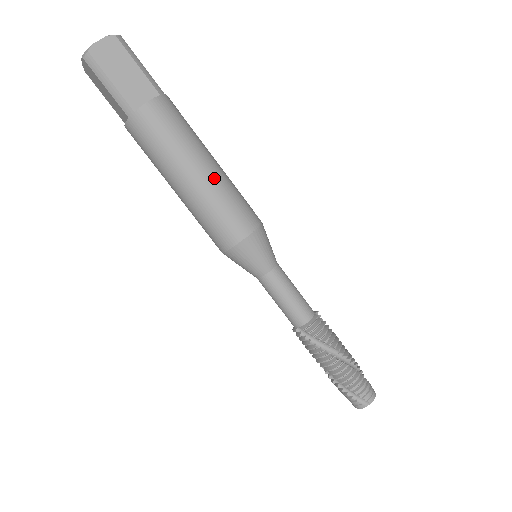
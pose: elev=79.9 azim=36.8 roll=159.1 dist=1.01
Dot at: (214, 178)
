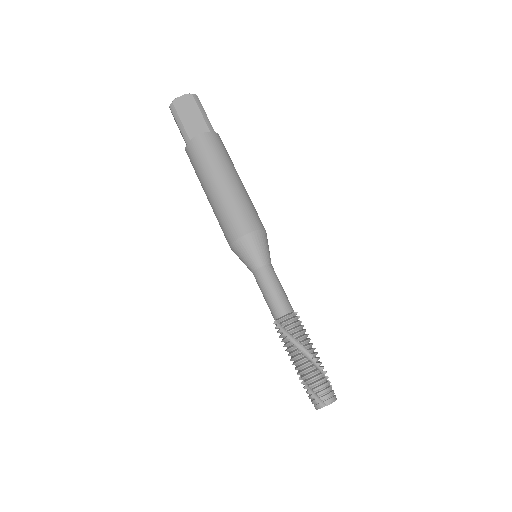
Dot at: (232, 189)
